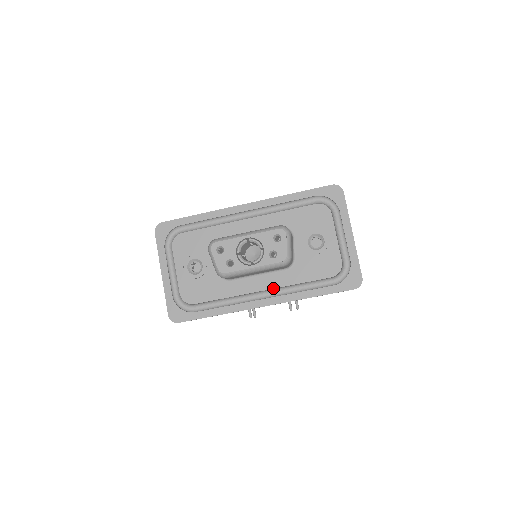
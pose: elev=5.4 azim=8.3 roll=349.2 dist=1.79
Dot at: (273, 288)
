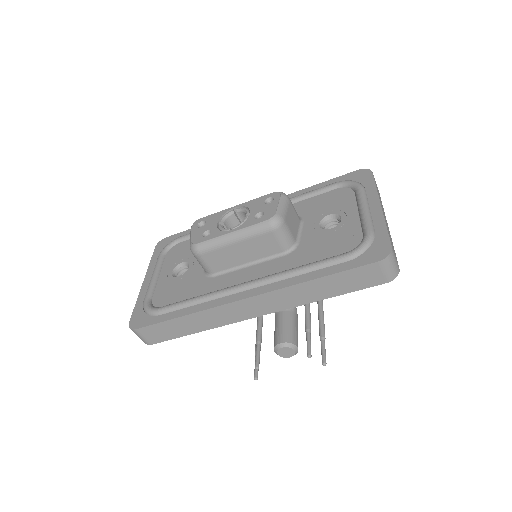
Dot at: (263, 277)
